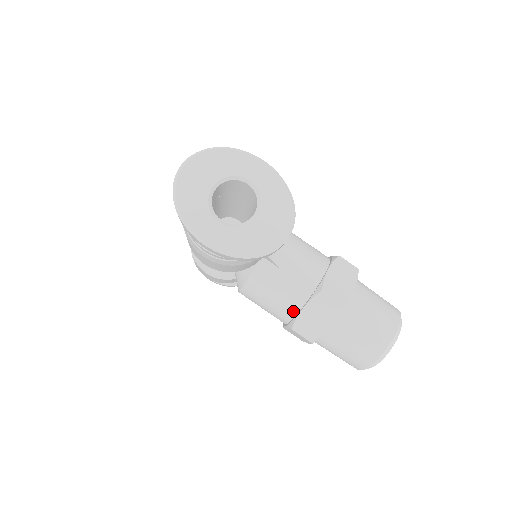
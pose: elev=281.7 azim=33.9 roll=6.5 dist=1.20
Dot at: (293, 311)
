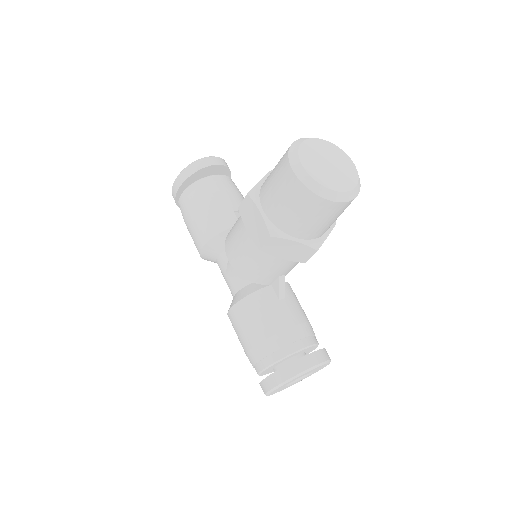
Dot at: occluded
